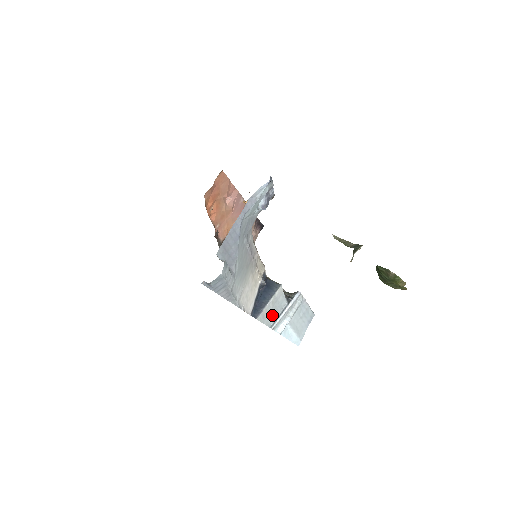
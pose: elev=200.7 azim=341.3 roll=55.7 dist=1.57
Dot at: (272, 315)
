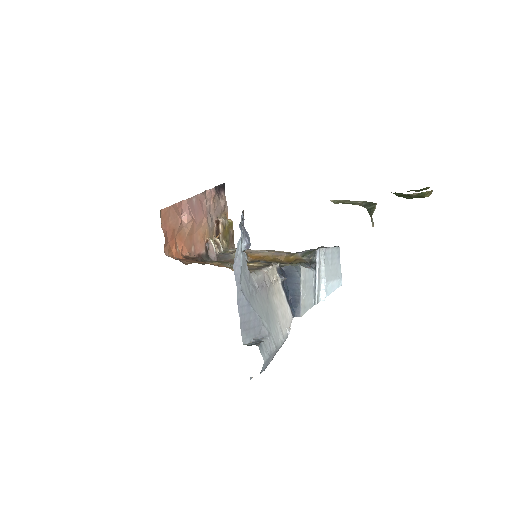
Dot at: (309, 295)
